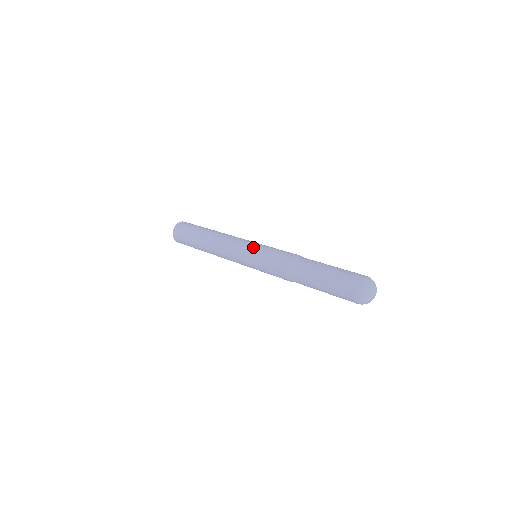
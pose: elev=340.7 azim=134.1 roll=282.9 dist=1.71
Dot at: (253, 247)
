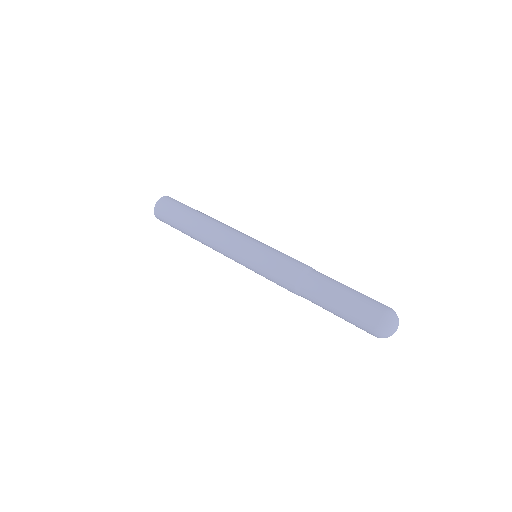
Dot at: (255, 247)
